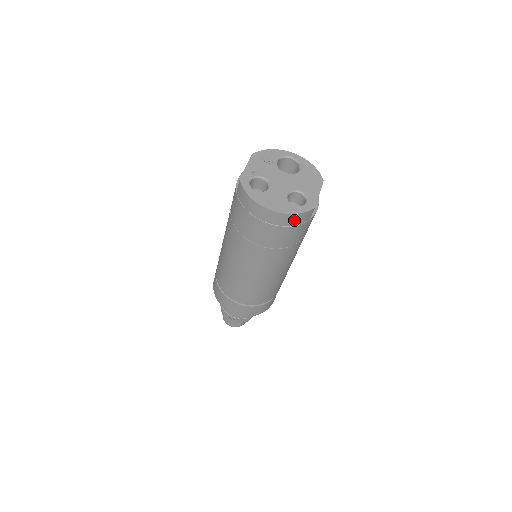
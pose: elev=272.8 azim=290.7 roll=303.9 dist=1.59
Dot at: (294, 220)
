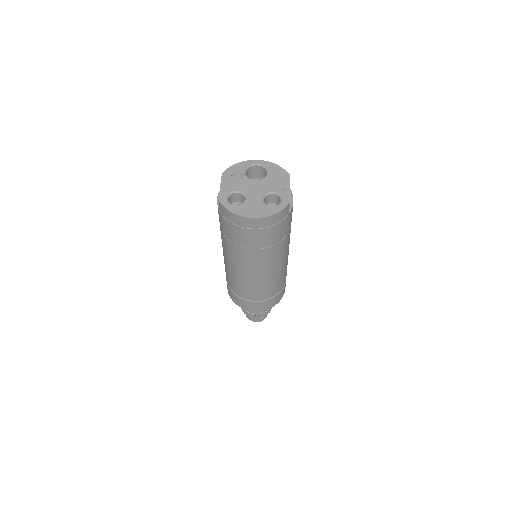
Dot at: (276, 219)
